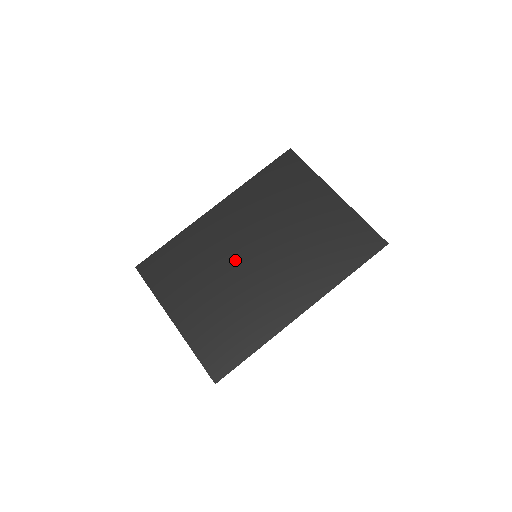
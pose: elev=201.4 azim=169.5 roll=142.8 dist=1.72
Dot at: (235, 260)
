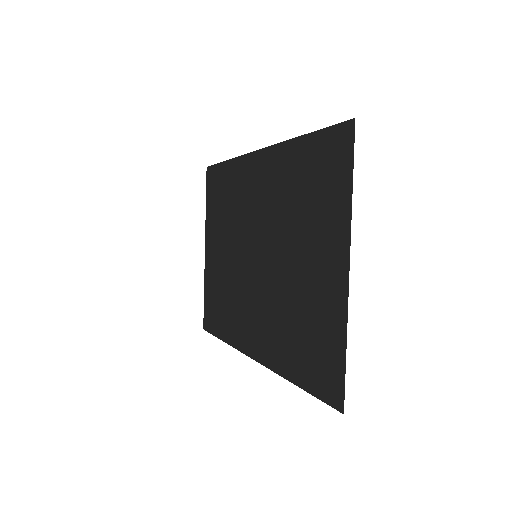
Dot at: (245, 240)
